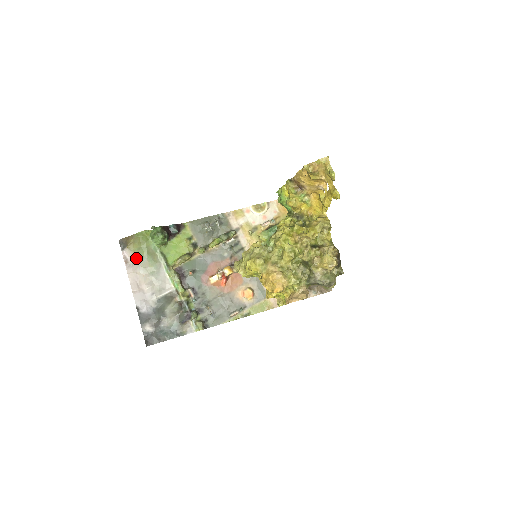
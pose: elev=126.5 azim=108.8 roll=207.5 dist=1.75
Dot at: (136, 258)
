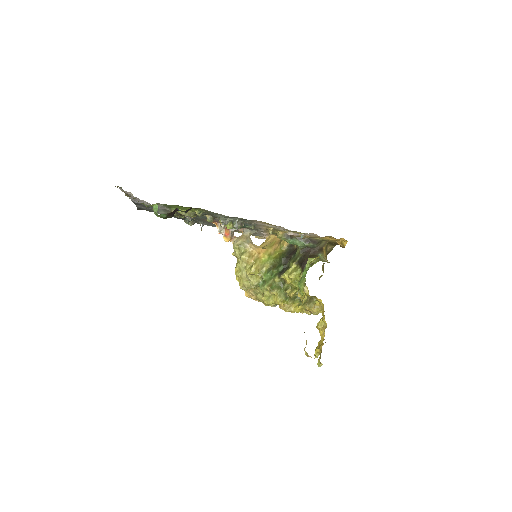
Dot at: (135, 198)
